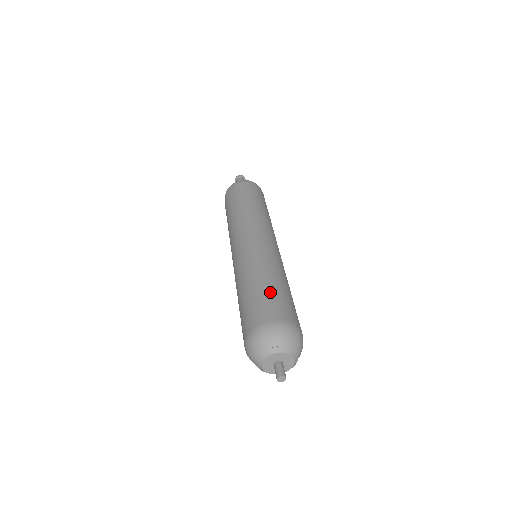
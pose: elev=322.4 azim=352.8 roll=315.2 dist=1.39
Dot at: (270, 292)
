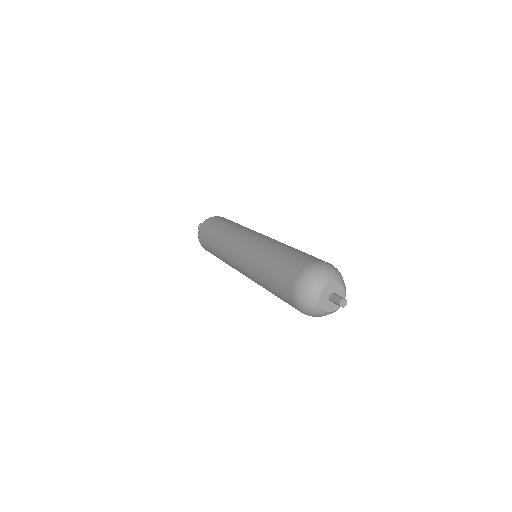
Dot at: (277, 266)
